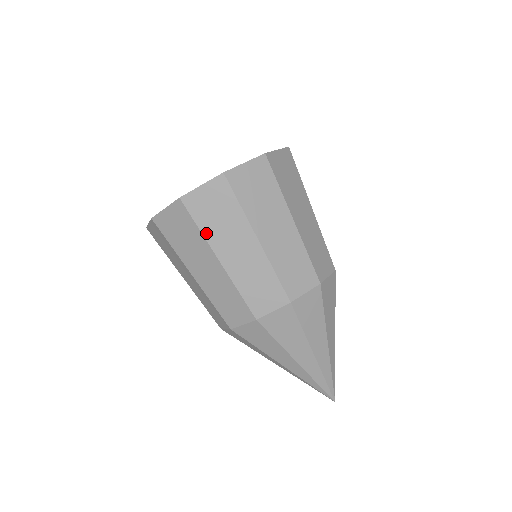
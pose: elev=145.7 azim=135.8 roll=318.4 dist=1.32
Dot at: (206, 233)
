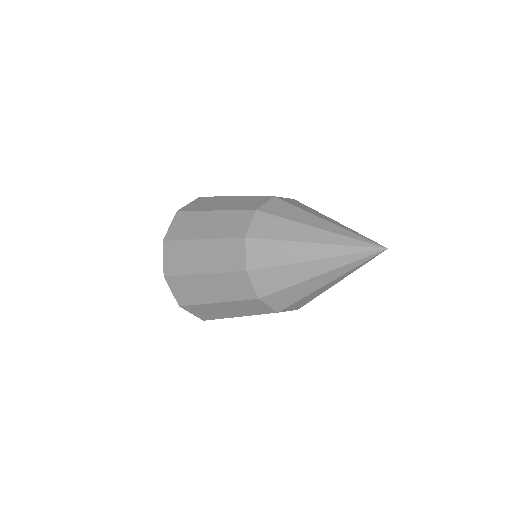
Dot at: (199, 210)
